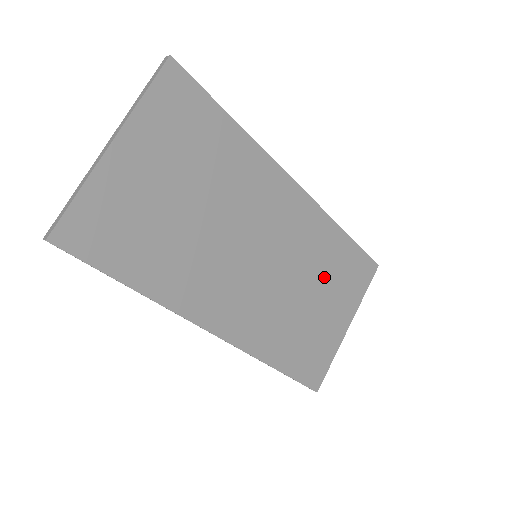
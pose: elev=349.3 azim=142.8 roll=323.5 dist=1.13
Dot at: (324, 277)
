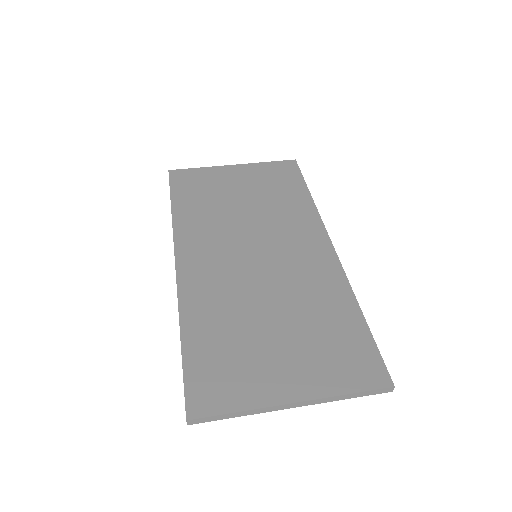
Dot at: (304, 322)
